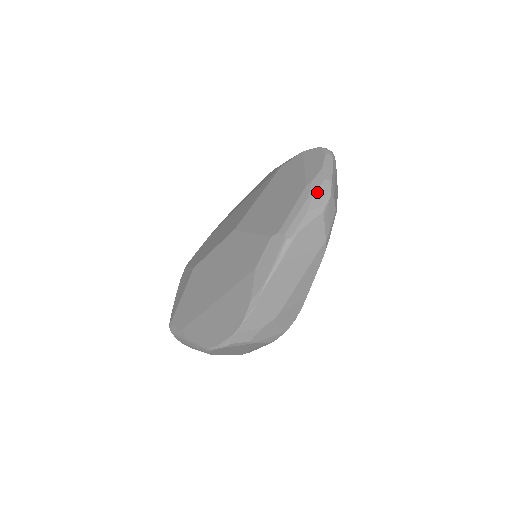
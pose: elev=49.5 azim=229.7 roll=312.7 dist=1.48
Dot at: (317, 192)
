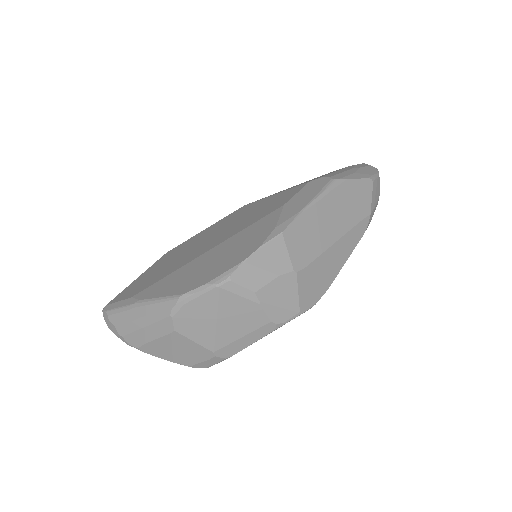
Dot at: (363, 168)
